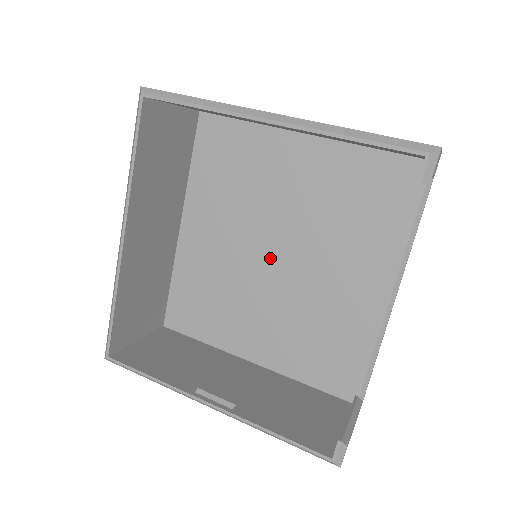
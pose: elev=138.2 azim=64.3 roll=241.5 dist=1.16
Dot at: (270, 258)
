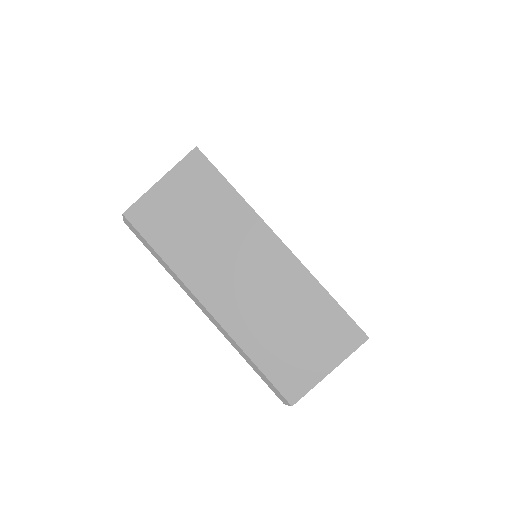
Dot at: occluded
